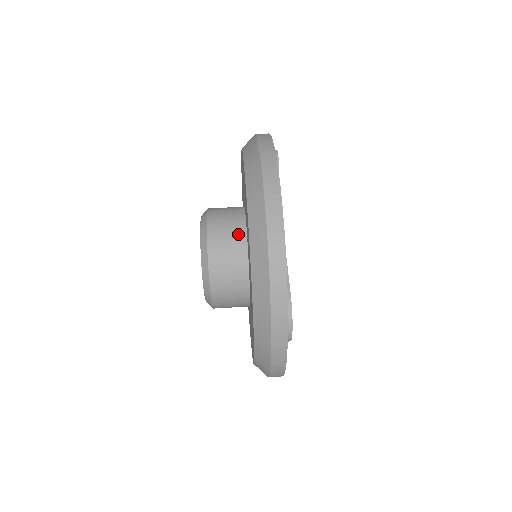
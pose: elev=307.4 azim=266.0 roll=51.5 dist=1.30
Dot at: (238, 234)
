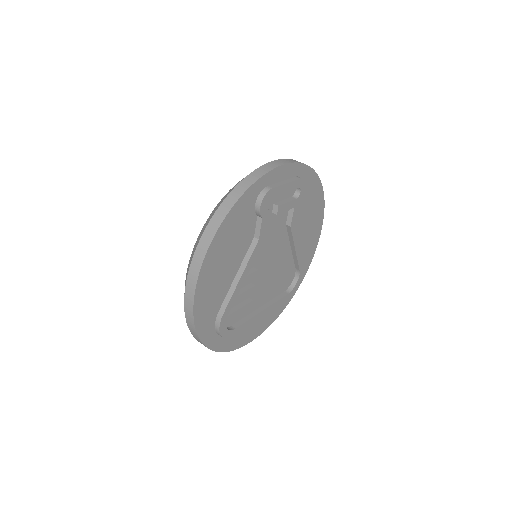
Dot at: occluded
